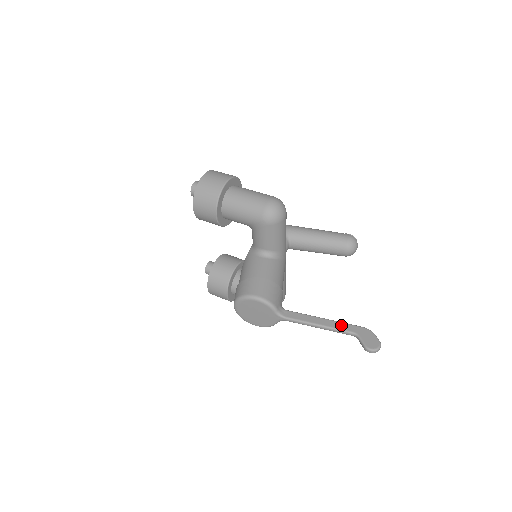
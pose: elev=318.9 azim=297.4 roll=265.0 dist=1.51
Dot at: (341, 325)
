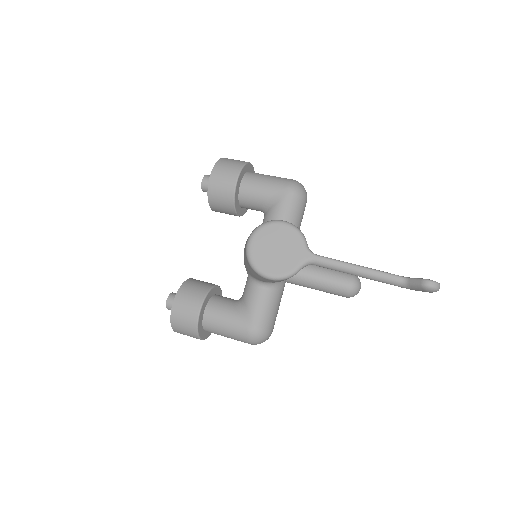
Dot at: (384, 272)
